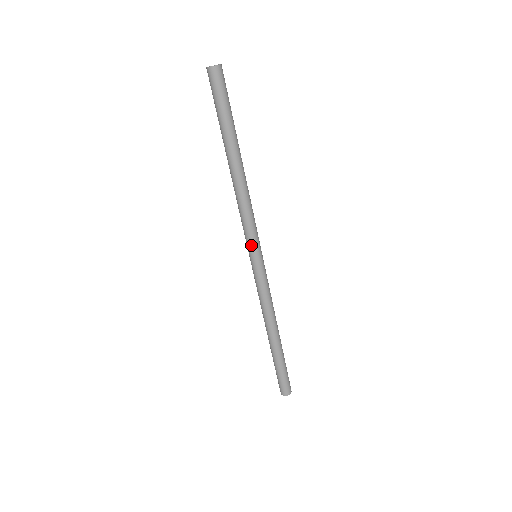
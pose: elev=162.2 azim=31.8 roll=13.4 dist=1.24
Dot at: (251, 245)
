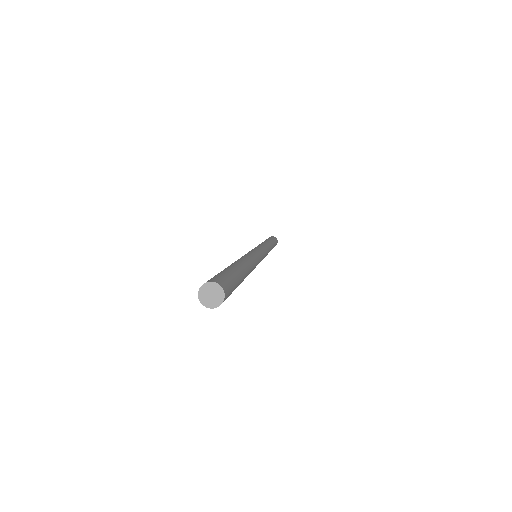
Dot at: occluded
